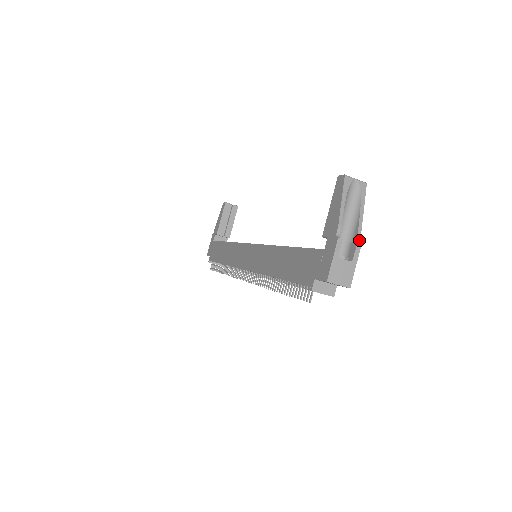
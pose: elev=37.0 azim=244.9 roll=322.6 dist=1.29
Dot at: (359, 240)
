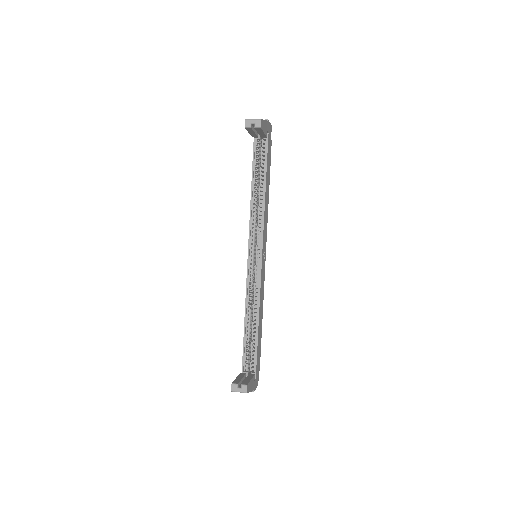
Dot at: (253, 390)
